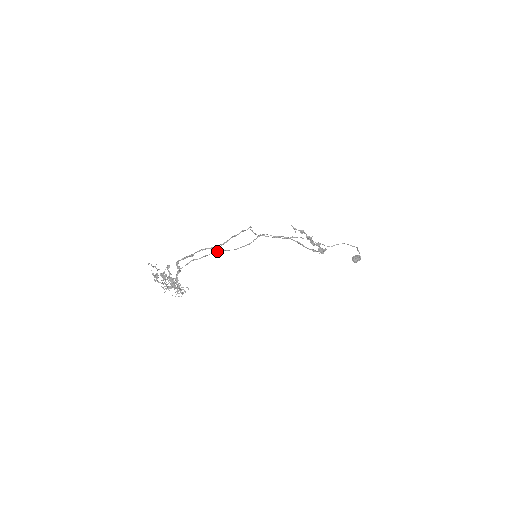
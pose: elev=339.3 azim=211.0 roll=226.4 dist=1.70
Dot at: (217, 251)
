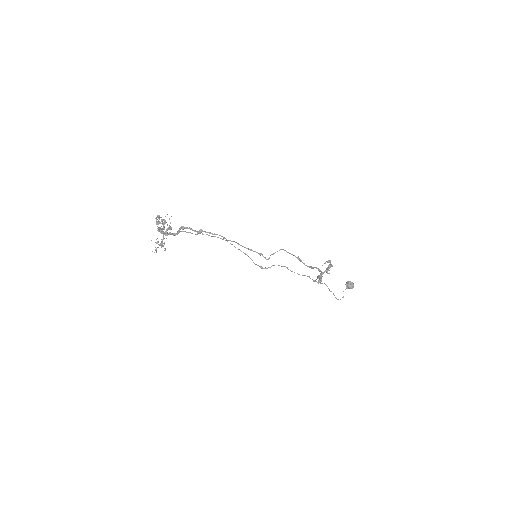
Dot at: occluded
